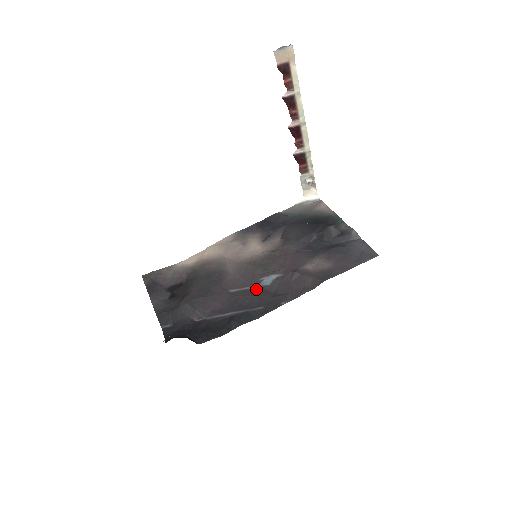
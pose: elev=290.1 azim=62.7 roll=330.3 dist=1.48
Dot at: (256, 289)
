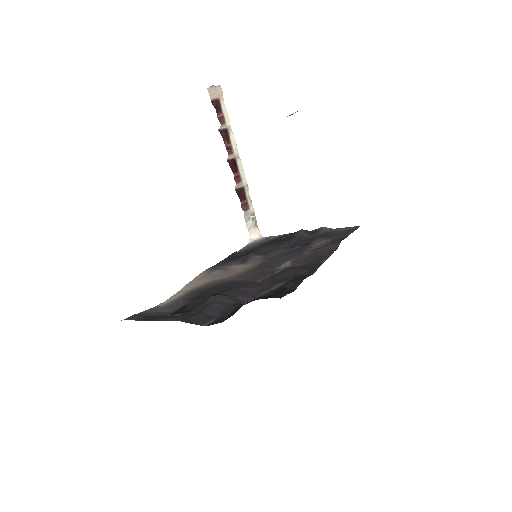
Dot at: (282, 270)
